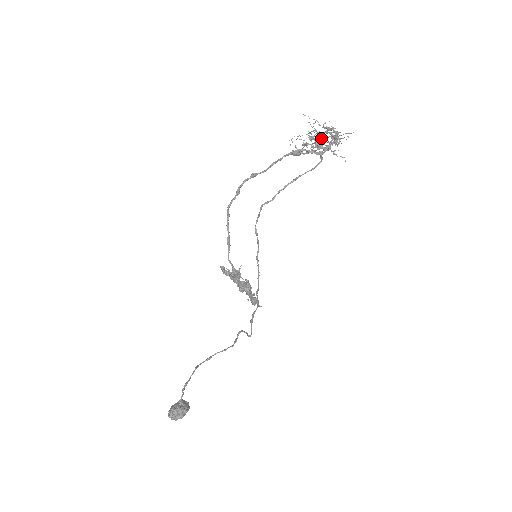
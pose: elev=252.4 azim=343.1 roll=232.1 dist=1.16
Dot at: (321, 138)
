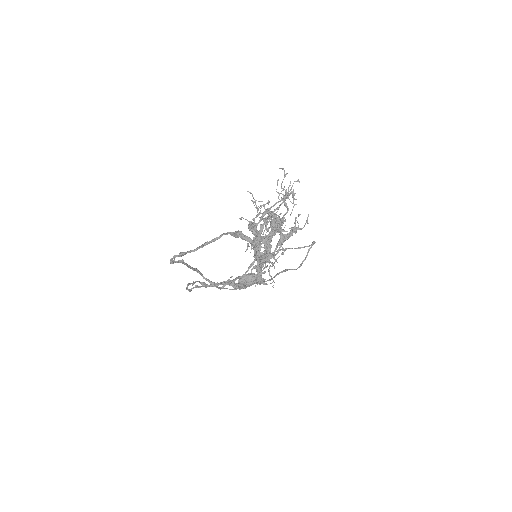
Dot at: (260, 238)
